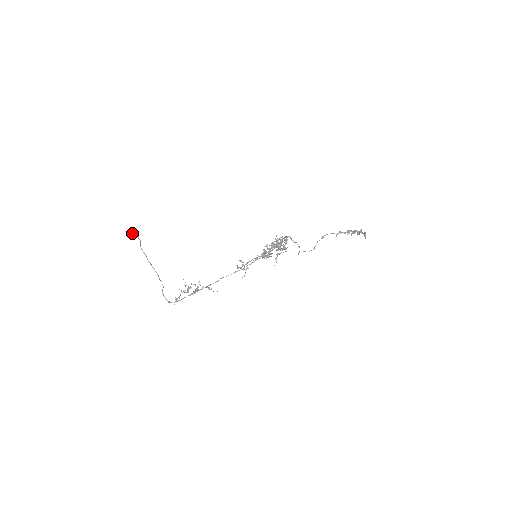
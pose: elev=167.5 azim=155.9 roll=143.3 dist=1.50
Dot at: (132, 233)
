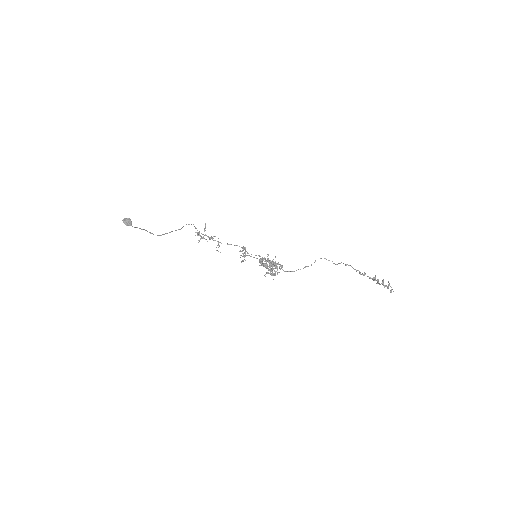
Dot at: (124, 223)
